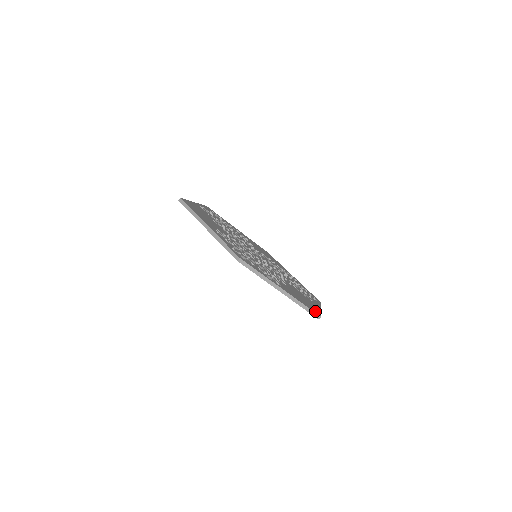
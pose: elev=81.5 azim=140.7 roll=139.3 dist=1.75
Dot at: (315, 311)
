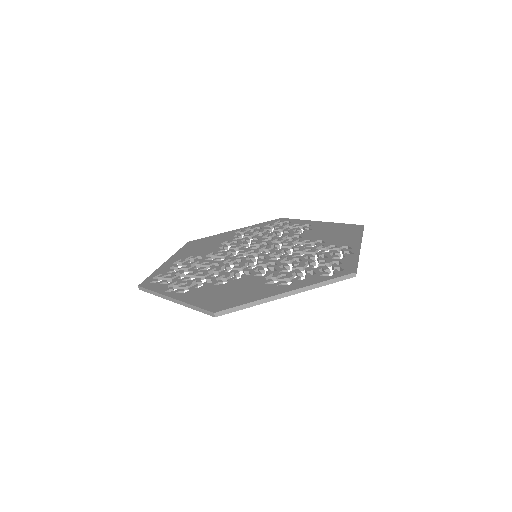
Dot at: (355, 228)
